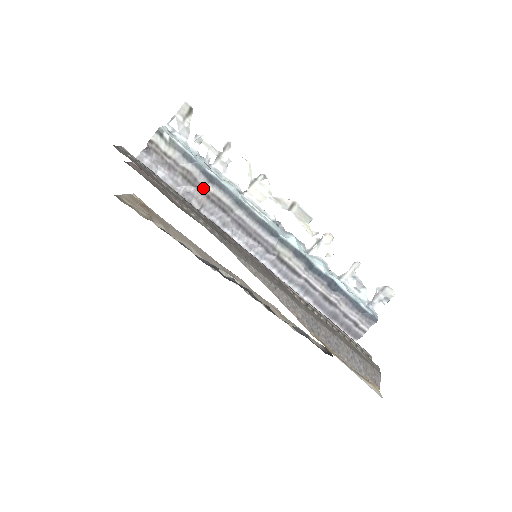
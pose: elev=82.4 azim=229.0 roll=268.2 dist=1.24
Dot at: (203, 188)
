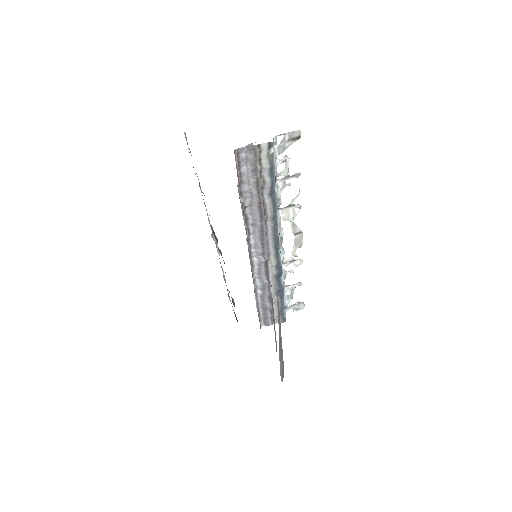
Dot at: (262, 196)
